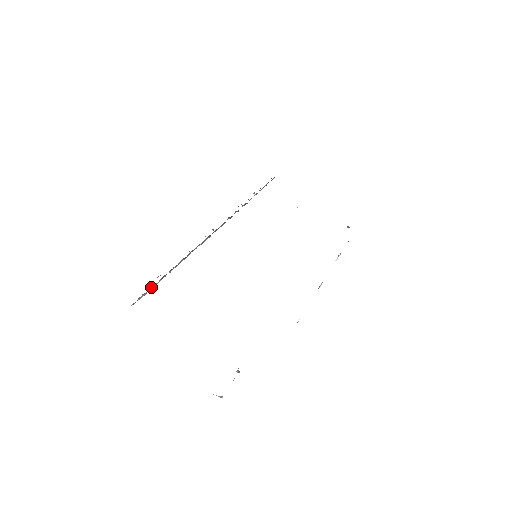
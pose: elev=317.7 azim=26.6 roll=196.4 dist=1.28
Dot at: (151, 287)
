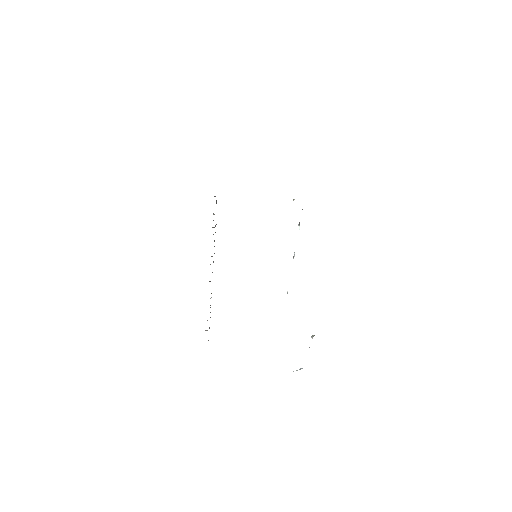
Dot at: occluded
